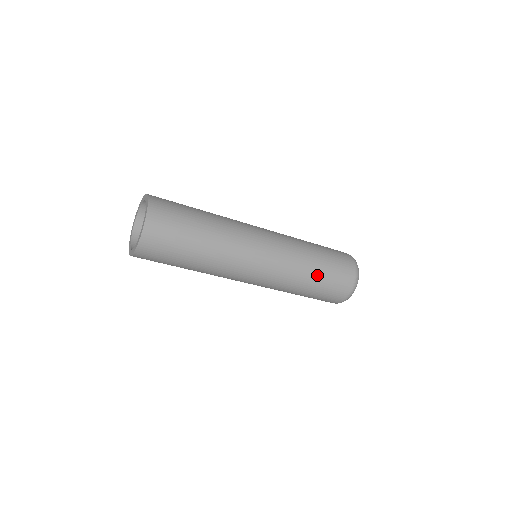
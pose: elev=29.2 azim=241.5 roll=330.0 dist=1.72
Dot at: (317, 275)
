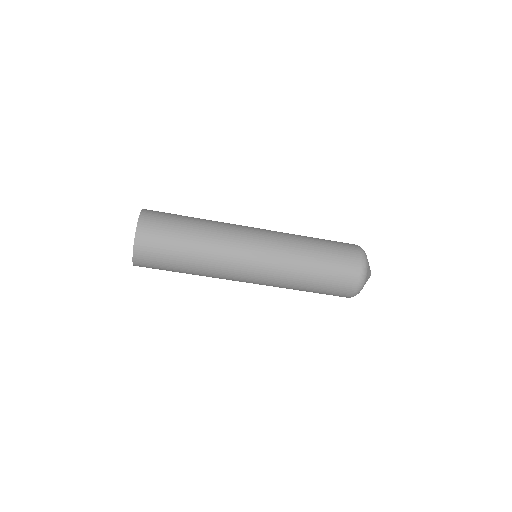
Dot at: (318, 249)
